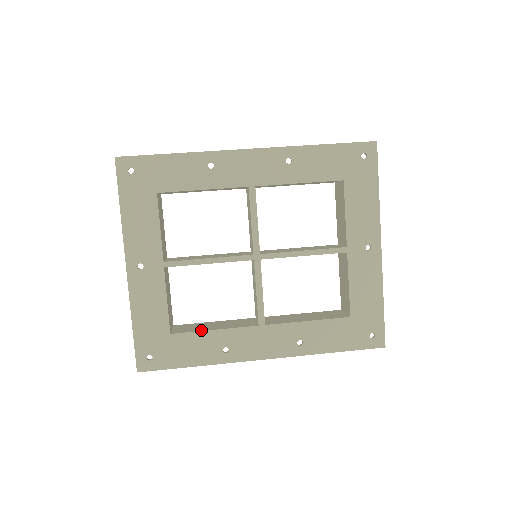
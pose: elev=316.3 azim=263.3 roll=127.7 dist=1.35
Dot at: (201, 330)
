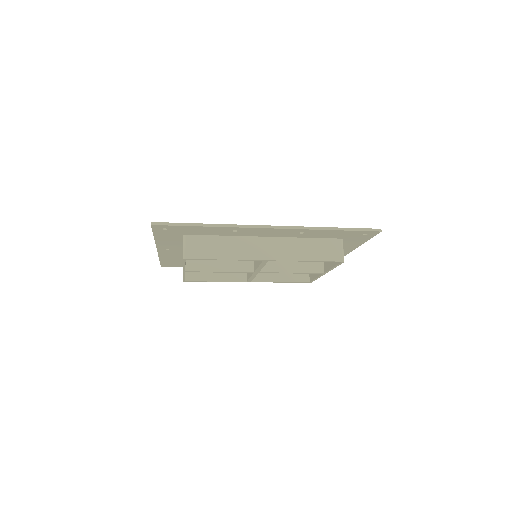
Dot at: occluded
